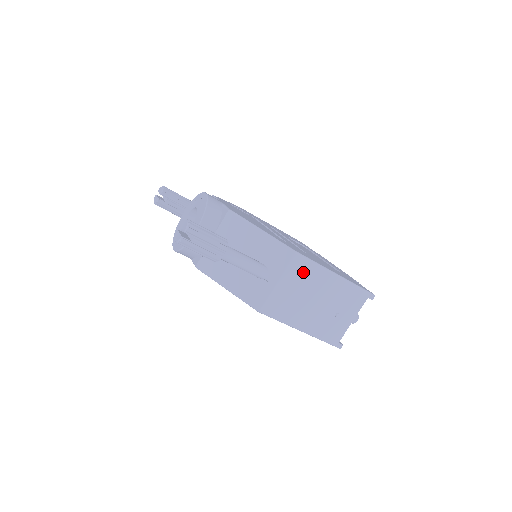
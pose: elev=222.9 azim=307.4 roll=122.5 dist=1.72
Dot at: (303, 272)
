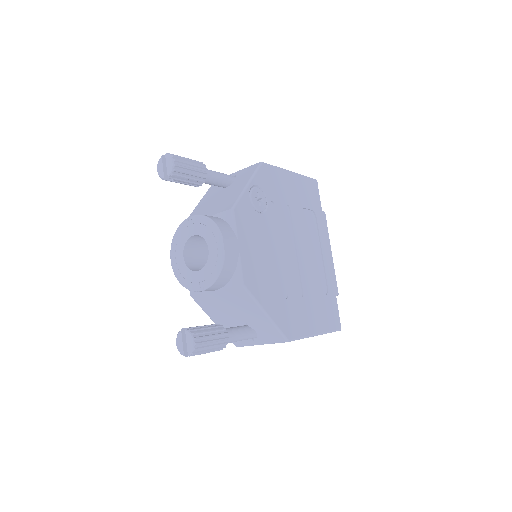
Dot at: occluded
